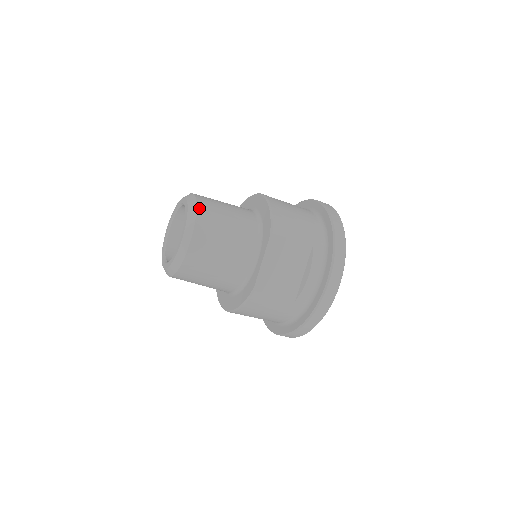
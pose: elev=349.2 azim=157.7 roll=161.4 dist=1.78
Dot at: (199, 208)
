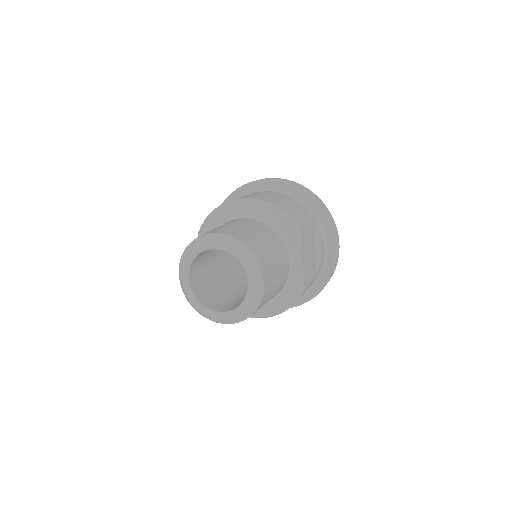
Dot at: (248, 246)
